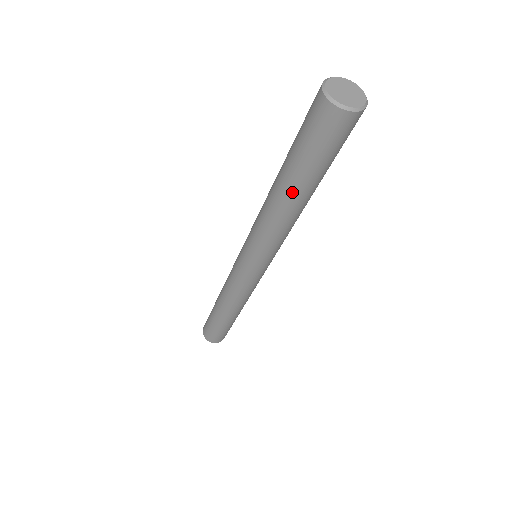
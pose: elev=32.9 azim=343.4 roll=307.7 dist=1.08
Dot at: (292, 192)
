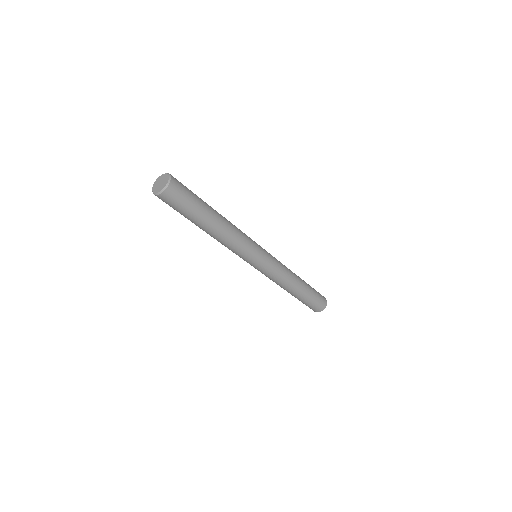
Dot at: (202, 228)
